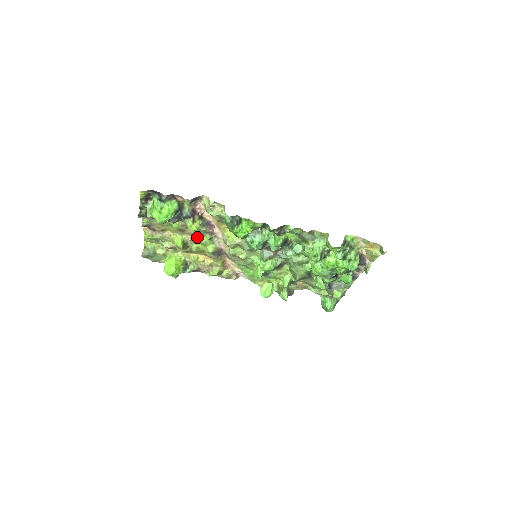
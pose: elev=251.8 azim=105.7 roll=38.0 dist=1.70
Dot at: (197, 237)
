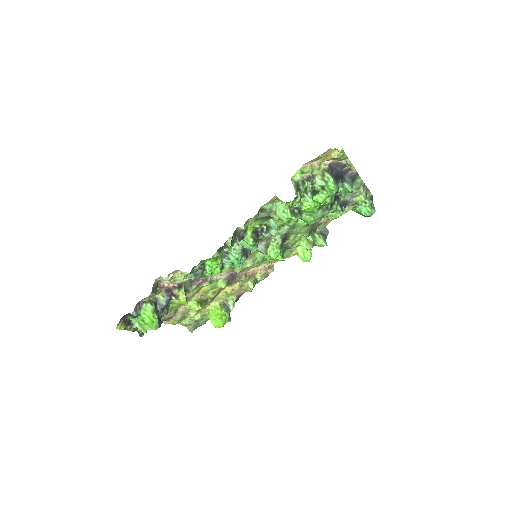
Dot at: (201, 290)
